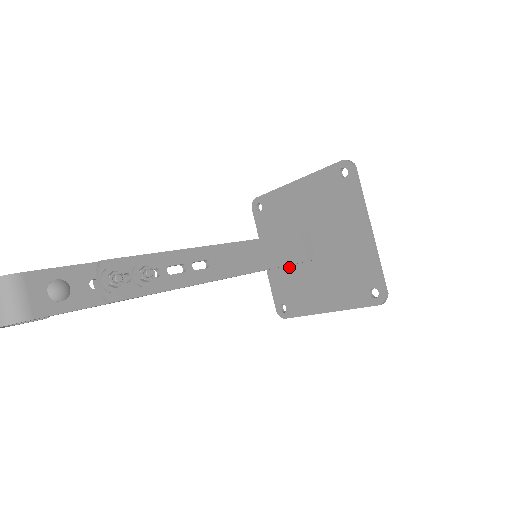
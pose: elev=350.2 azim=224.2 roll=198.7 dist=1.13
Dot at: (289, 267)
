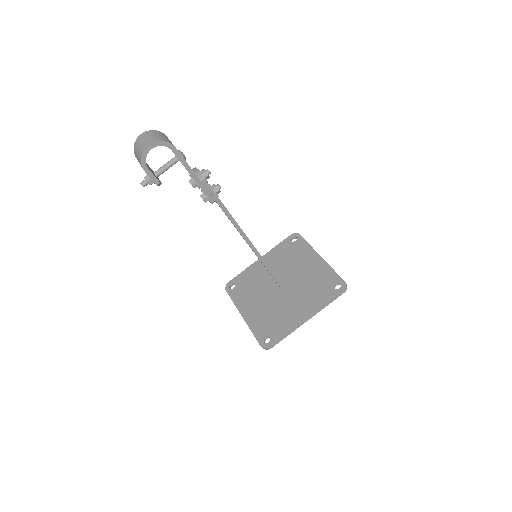
Dot at: (266, 308)
